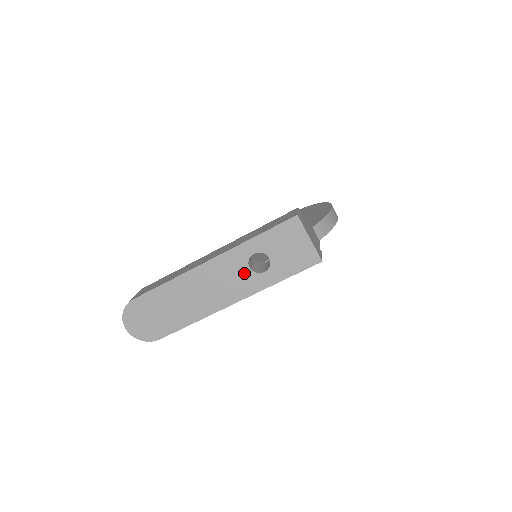
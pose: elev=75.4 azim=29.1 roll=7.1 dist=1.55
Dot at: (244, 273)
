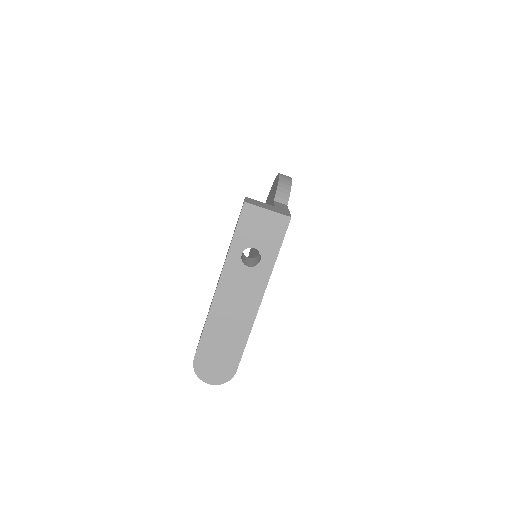
Dot at: (248, 274)
